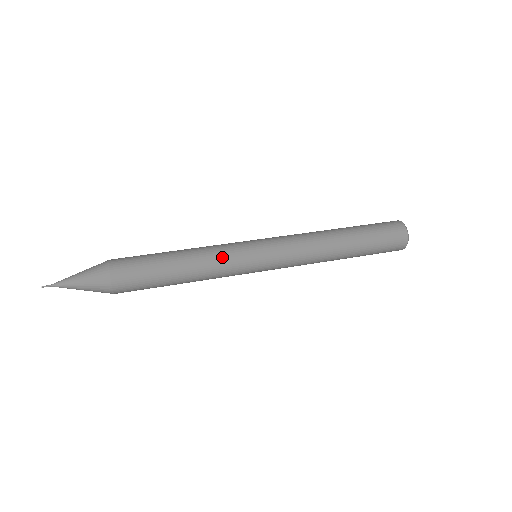
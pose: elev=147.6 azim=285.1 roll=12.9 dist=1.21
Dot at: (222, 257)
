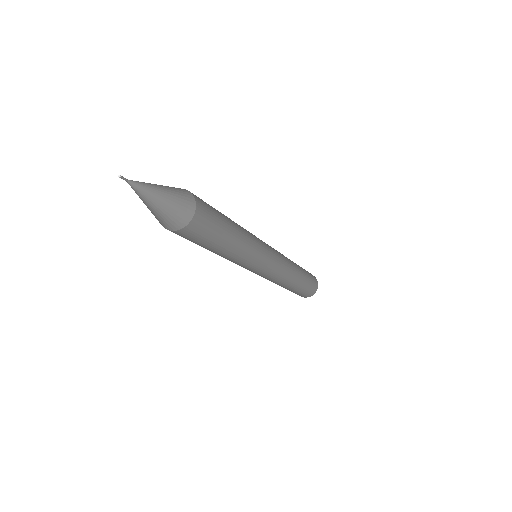
Dot at: (254, 236)
